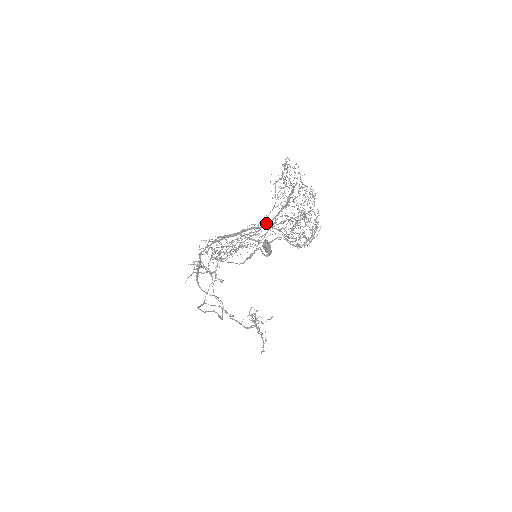
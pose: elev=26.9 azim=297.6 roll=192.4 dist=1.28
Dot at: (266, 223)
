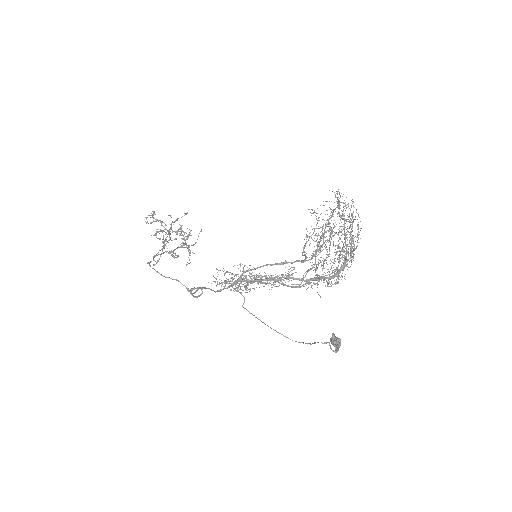
Dot at: (314, 280)
